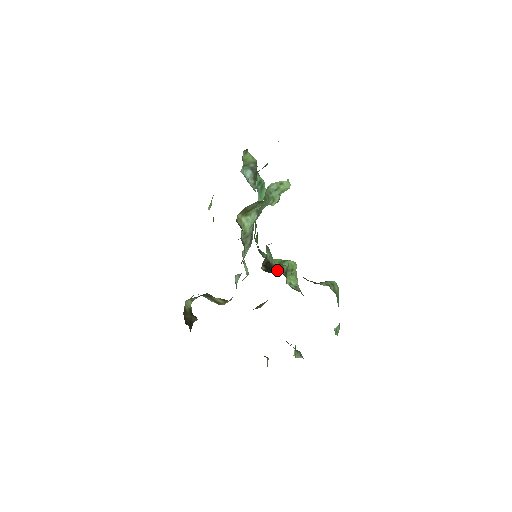
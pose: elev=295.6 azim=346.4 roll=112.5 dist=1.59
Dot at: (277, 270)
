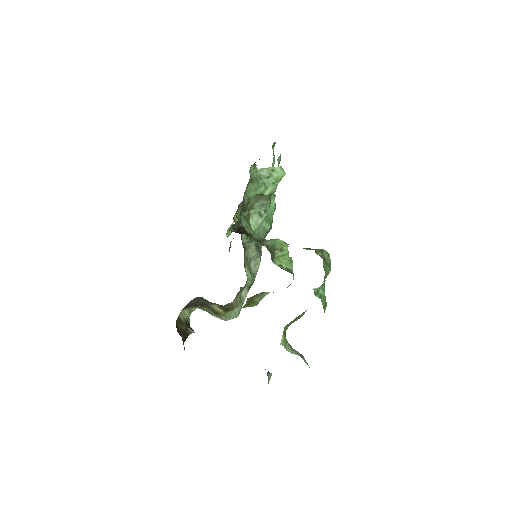
Dot at: occluded
